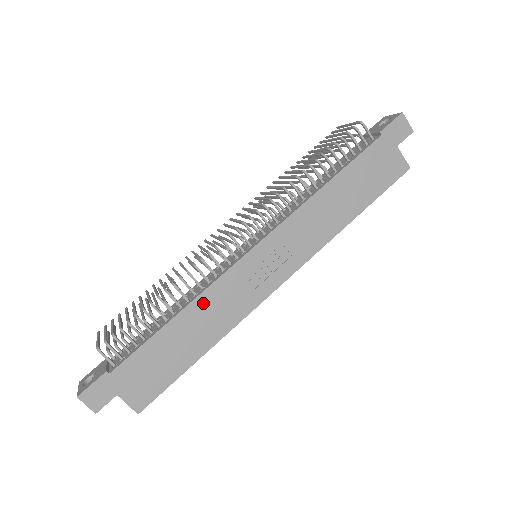
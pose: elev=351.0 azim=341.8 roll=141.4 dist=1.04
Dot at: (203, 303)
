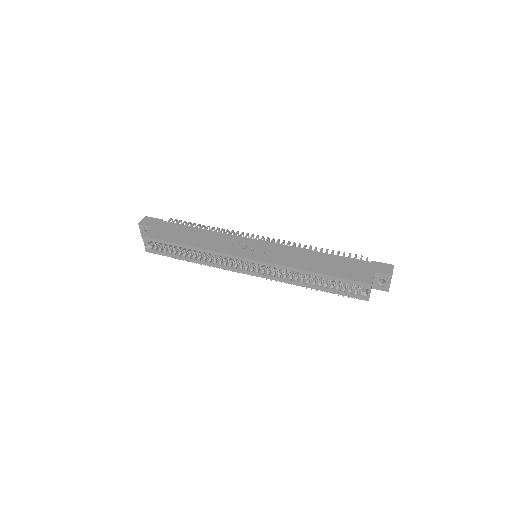
Dot at: (216, 235)
